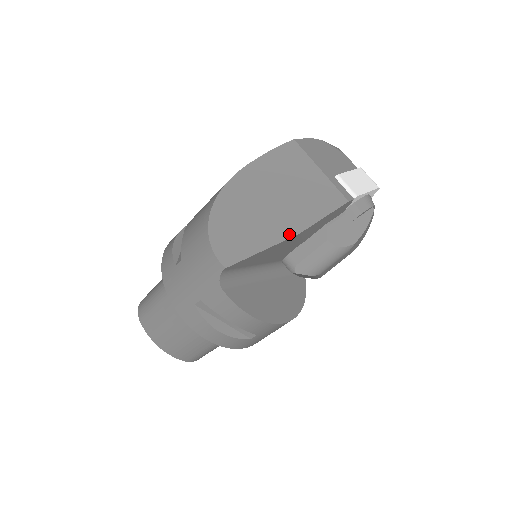
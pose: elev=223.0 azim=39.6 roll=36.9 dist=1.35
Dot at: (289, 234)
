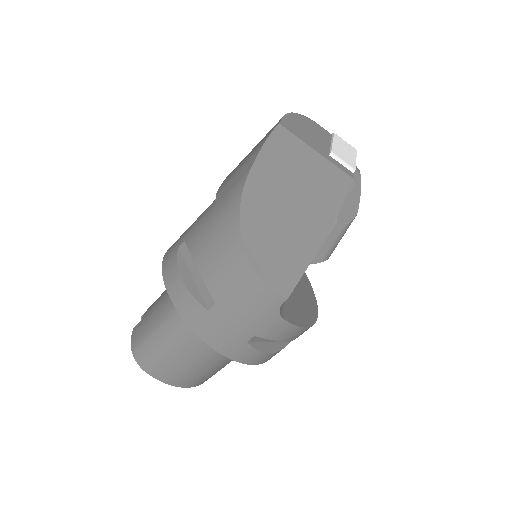
Dot at: (323, 235)
